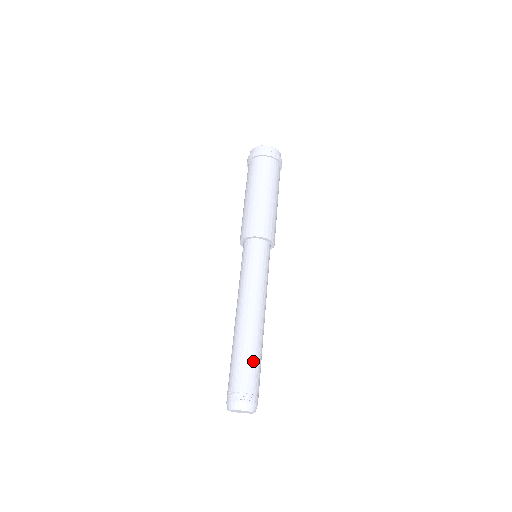
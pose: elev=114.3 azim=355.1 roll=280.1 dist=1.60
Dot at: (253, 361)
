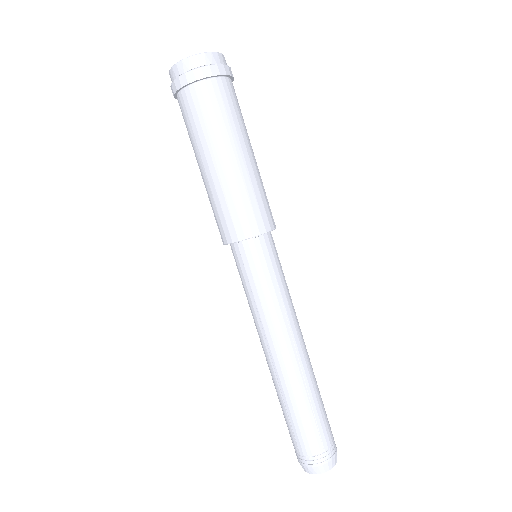
Dot at: (305, 416)
